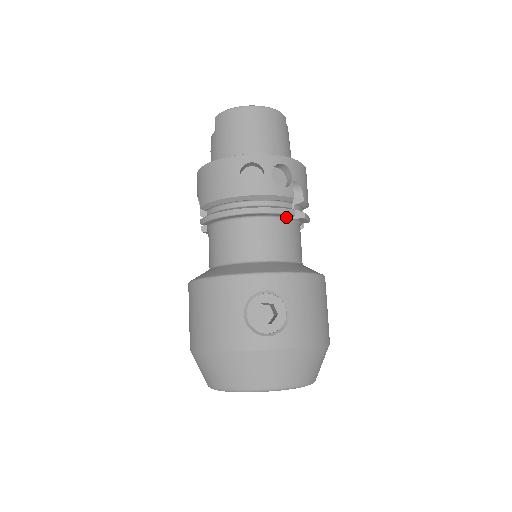
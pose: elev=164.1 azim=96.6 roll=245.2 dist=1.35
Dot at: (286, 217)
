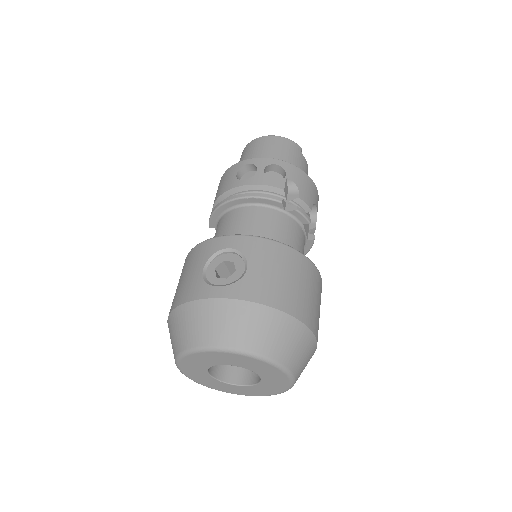
Dot at: (276, 207)
